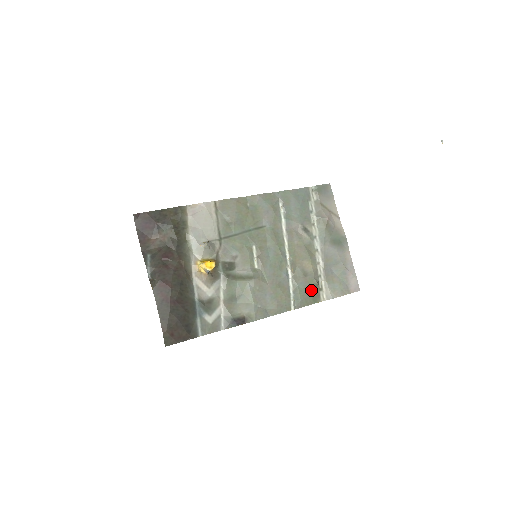
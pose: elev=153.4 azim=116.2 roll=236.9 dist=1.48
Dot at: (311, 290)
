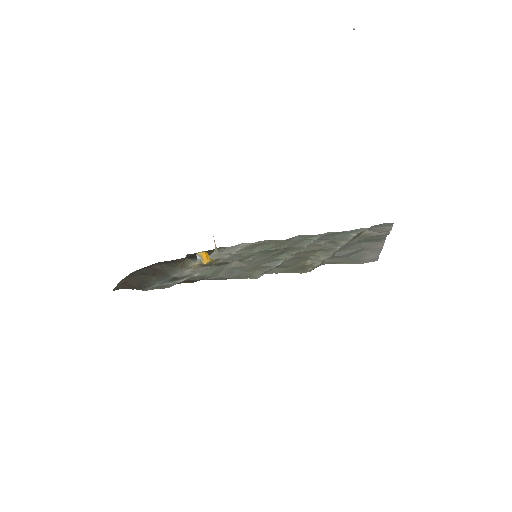
Dot at: (297, 265)
